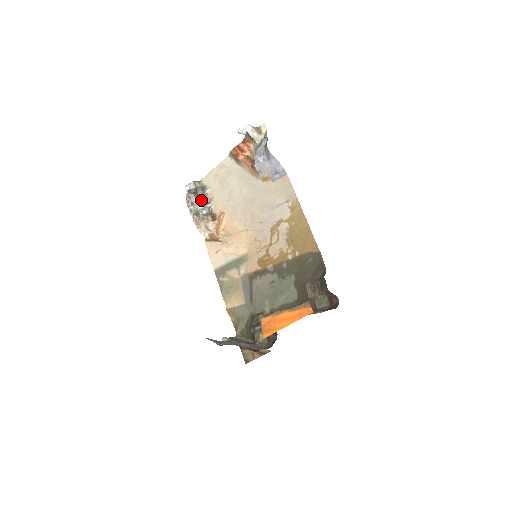
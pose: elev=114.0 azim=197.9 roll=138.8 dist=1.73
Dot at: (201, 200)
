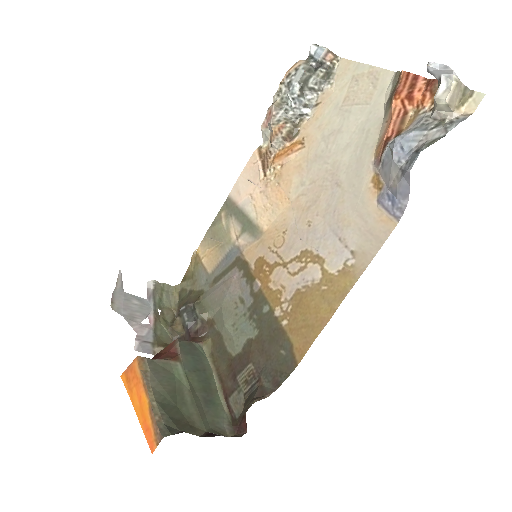
Dot at: (305, 91)
